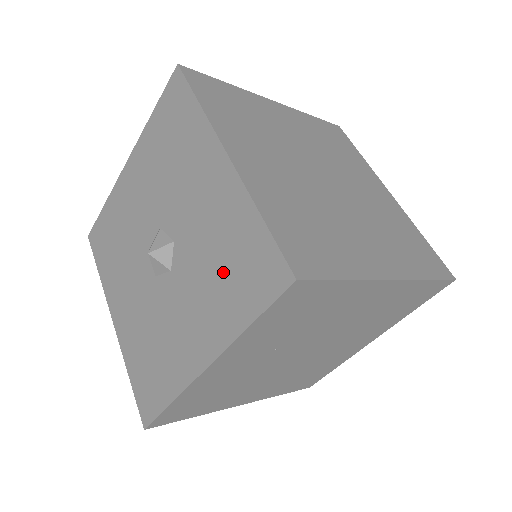
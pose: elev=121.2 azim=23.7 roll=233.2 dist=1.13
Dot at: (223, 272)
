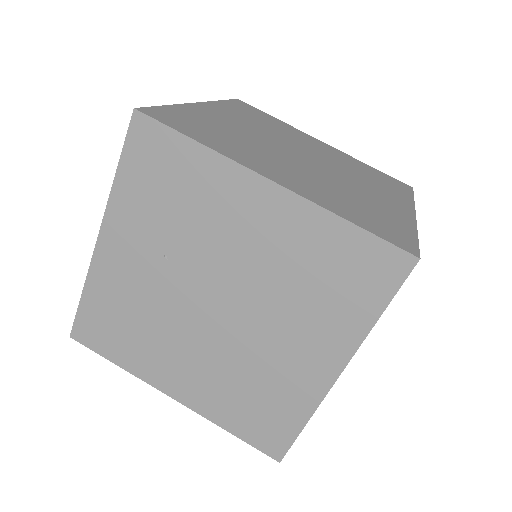
Dot at: occluded
